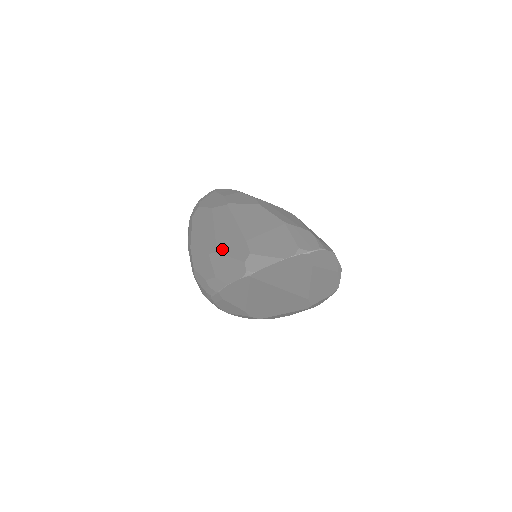
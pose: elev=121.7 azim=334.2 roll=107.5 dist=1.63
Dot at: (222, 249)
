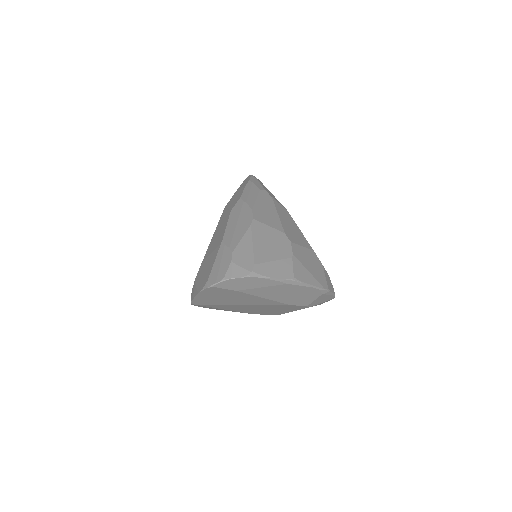
Dot at: occluded
